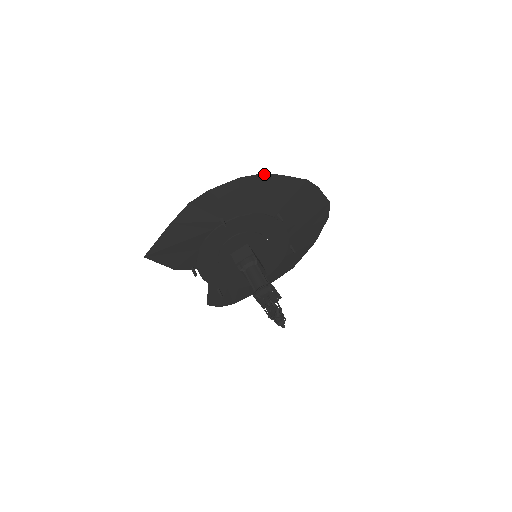
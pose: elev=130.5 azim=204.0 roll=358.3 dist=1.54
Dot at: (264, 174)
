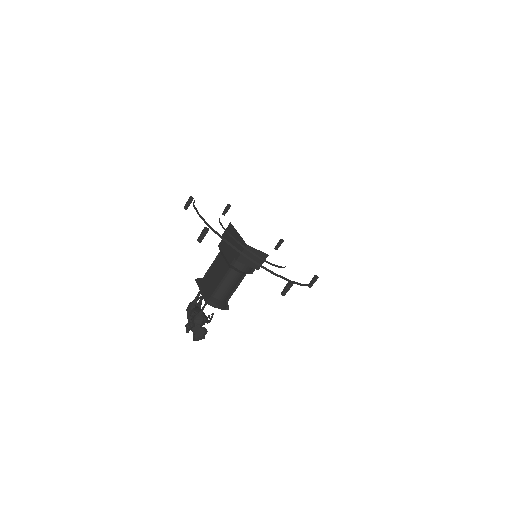
Dot at: occluded
